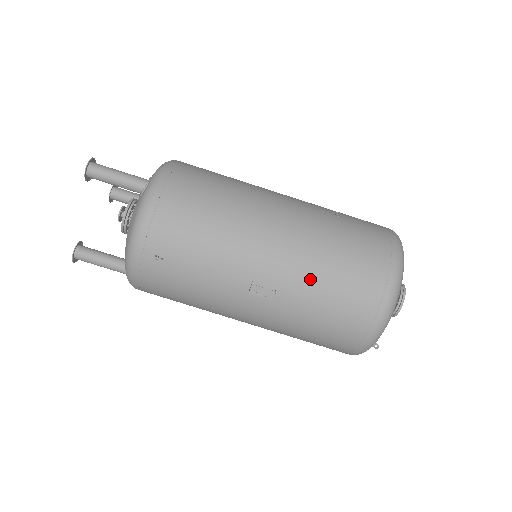
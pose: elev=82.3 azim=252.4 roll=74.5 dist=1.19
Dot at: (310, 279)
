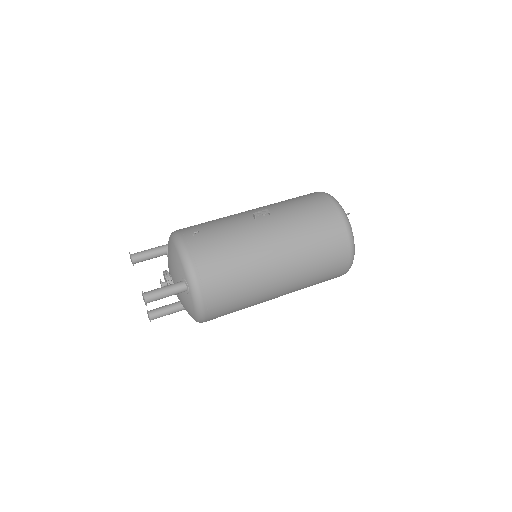
Dot at: (279, 204)
